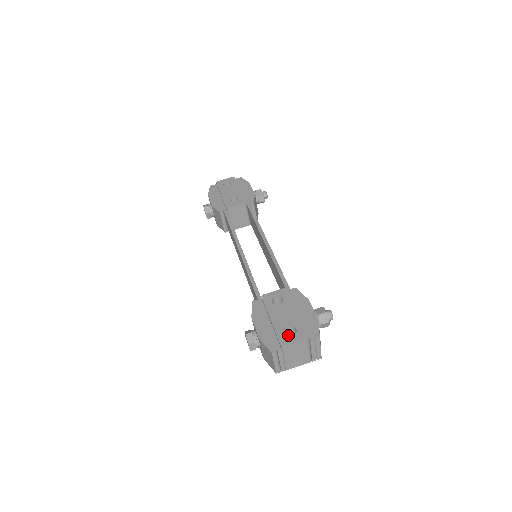
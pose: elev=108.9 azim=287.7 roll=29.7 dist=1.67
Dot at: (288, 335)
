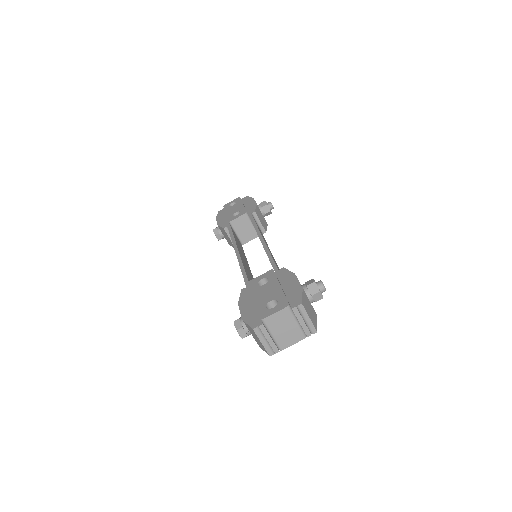
Dot at: occluded
